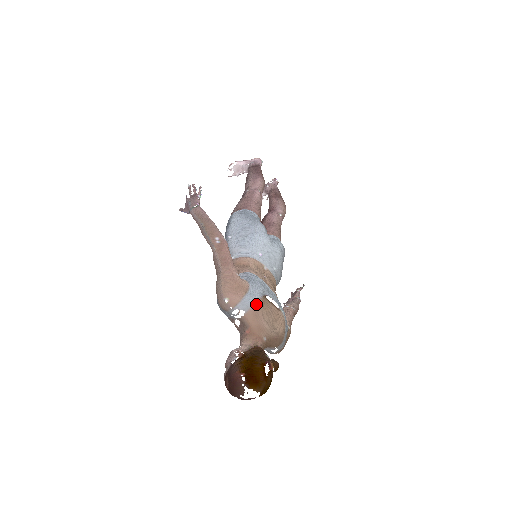
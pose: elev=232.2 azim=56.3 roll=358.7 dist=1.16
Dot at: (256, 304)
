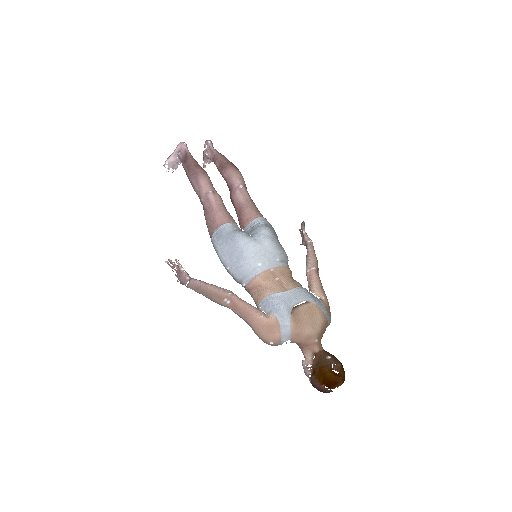
Dot at: (292, 328)
